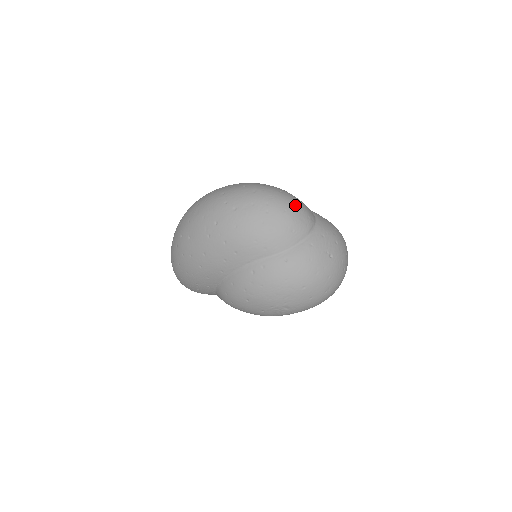
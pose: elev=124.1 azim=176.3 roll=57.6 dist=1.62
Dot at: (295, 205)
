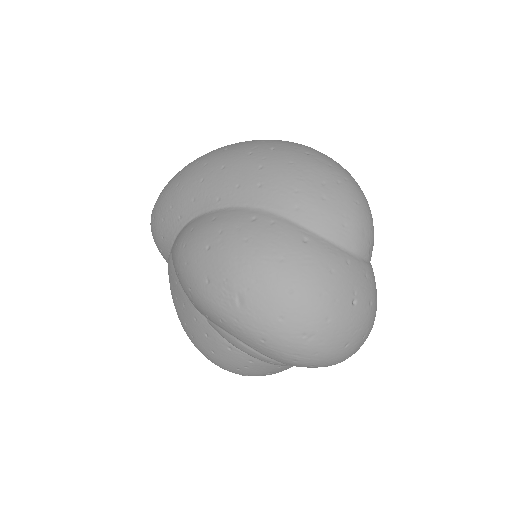
Dot at: (370, 215)
